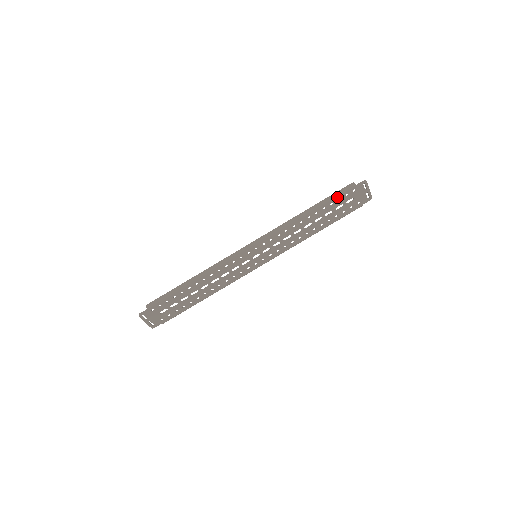
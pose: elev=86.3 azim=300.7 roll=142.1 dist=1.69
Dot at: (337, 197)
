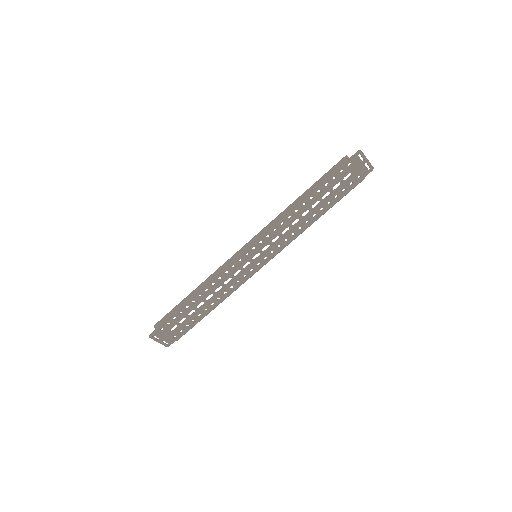
Dot at: (331, 176)
